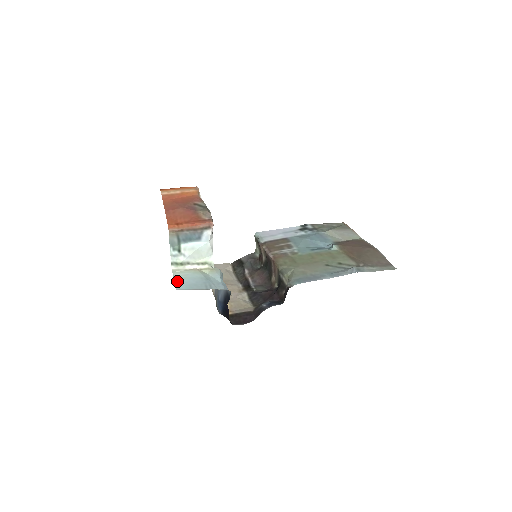
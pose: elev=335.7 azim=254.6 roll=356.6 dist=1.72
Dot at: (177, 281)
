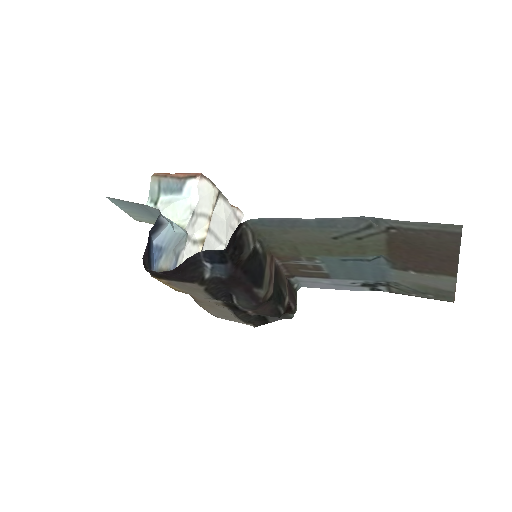
Dot at: (121, 207)
